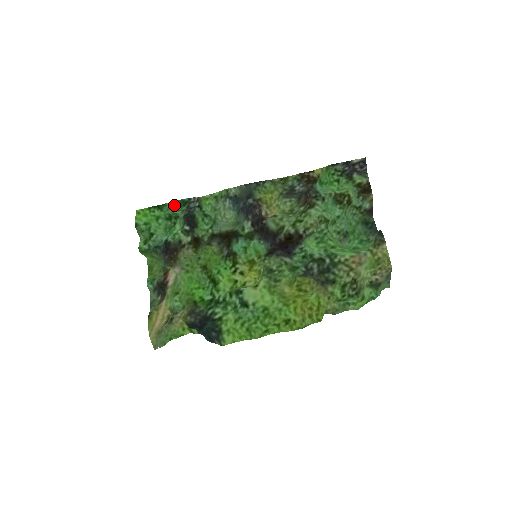
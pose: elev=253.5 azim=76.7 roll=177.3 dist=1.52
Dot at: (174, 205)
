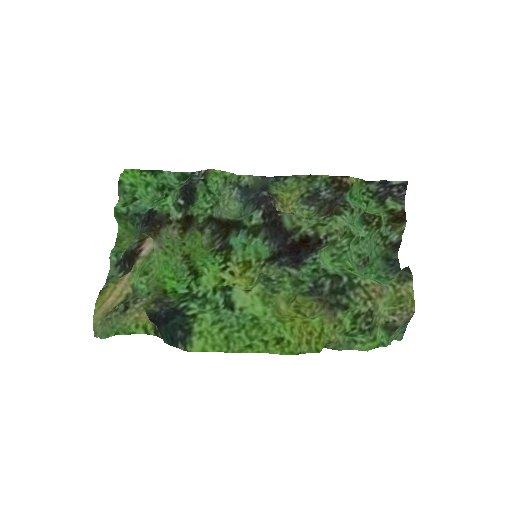
Dot at: (172, 176)
